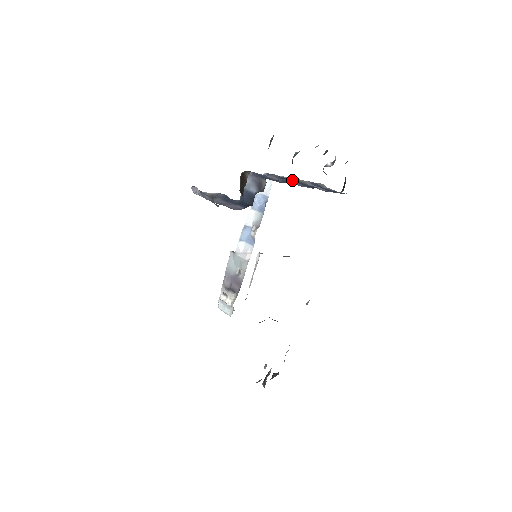
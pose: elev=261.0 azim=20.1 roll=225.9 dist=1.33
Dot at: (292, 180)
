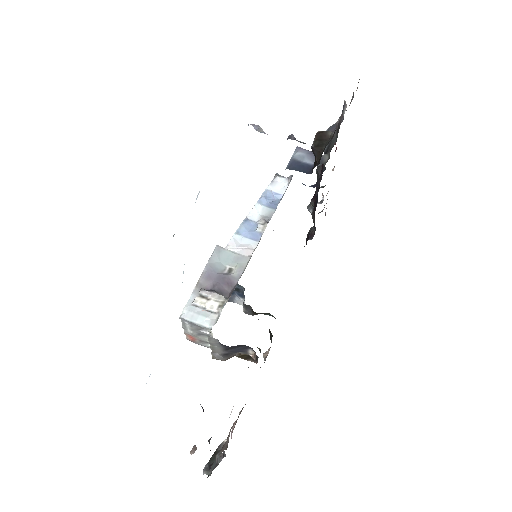
Dot at: occluded
